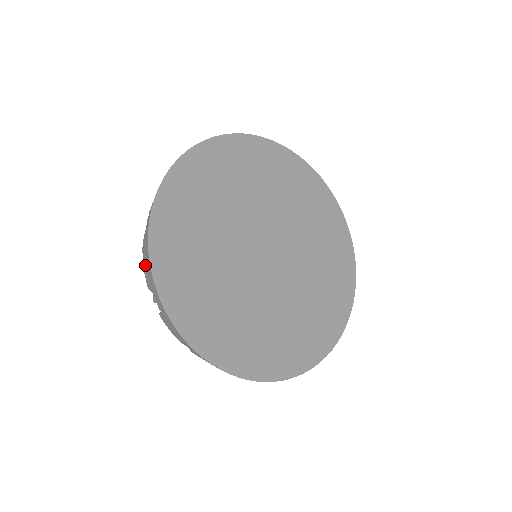
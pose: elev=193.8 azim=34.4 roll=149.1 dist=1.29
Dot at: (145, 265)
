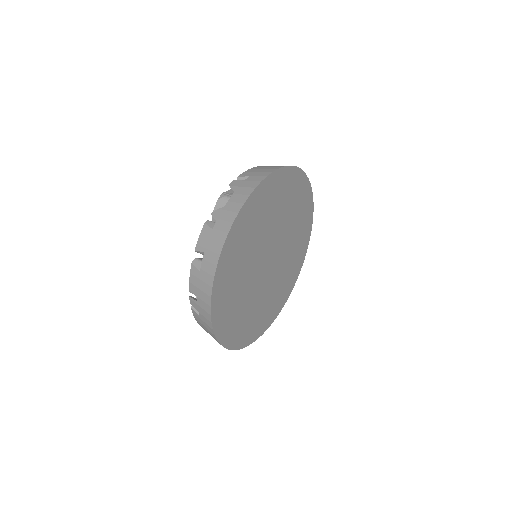
Dot at: occluded
